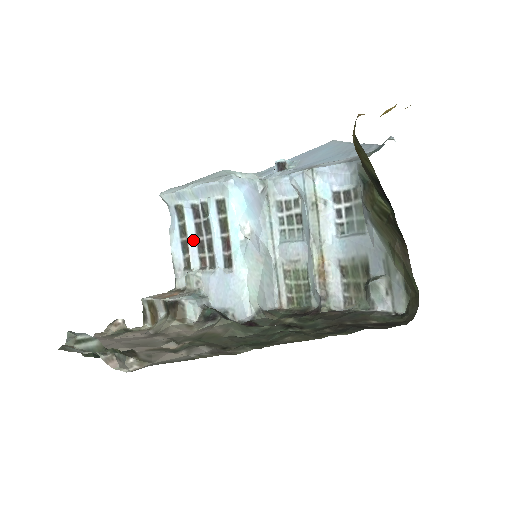
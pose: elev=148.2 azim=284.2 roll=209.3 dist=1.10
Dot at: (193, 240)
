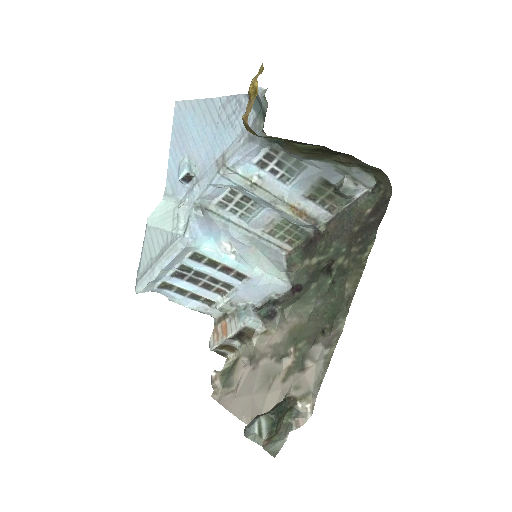
Dot at: (197, 289)
